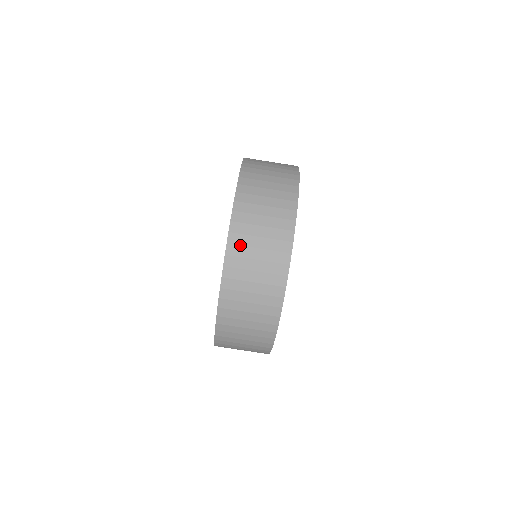
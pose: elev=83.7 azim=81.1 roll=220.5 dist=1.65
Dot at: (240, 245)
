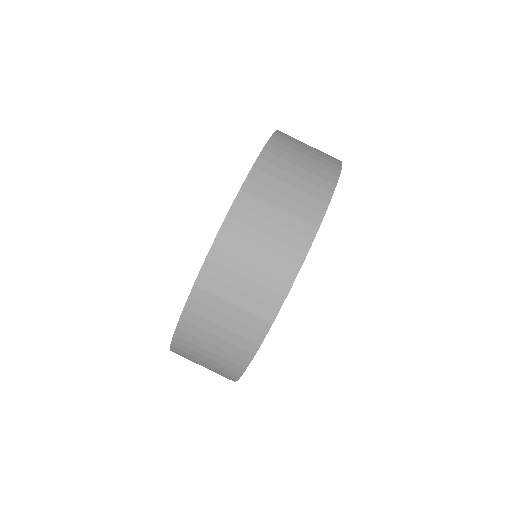
Dot at: (191, 334)
